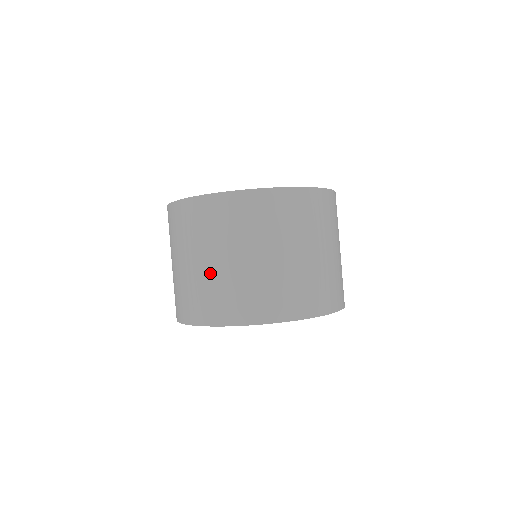
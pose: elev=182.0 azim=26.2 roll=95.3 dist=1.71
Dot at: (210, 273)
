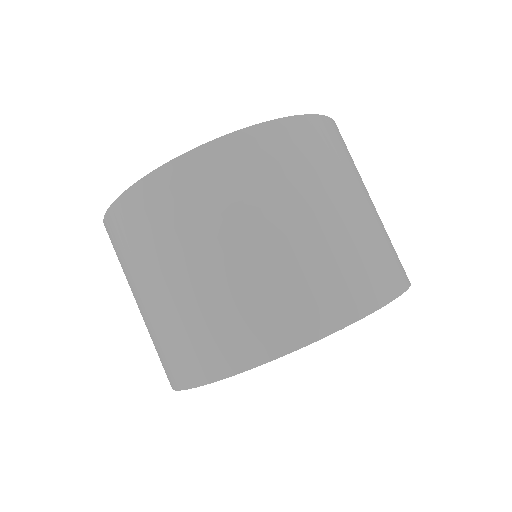
Dot at: (164, 308)
